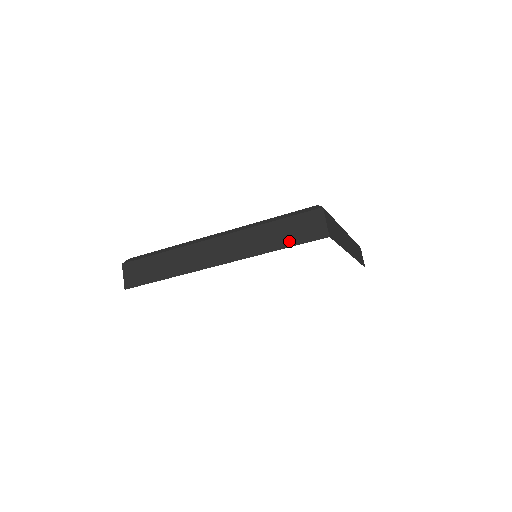
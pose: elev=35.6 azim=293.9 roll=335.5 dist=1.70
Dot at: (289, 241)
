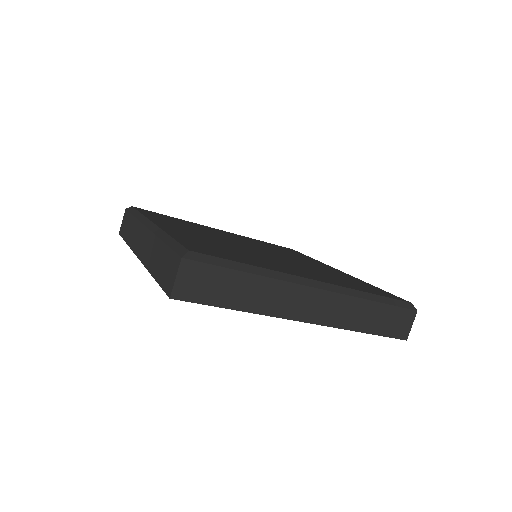
Dot at: (379, 329)
